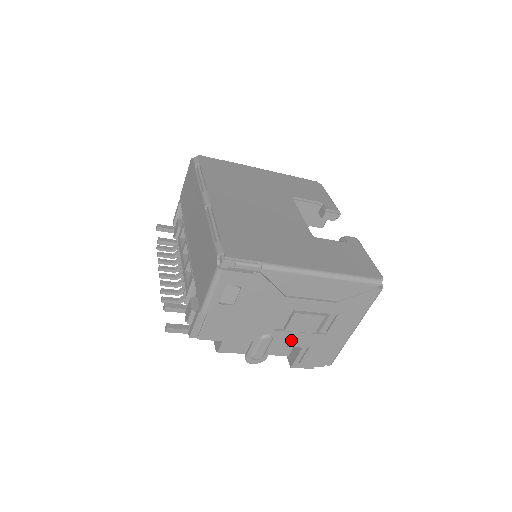
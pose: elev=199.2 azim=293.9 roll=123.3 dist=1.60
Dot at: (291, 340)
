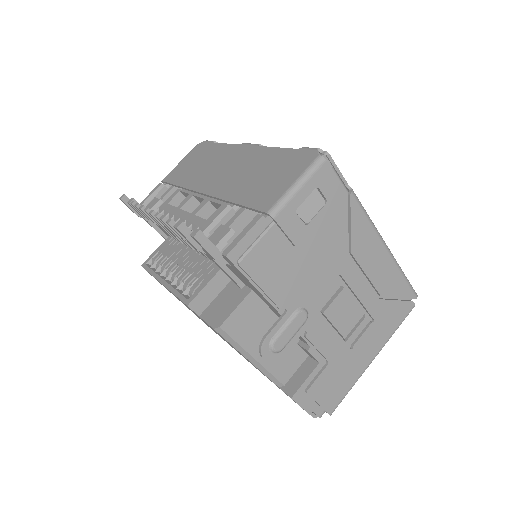
Dot at: (319, 337)
